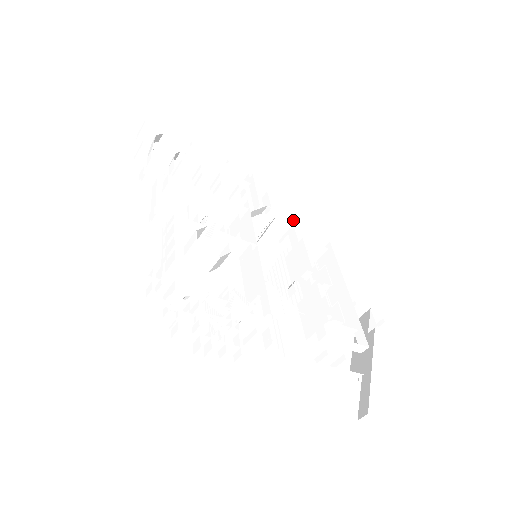
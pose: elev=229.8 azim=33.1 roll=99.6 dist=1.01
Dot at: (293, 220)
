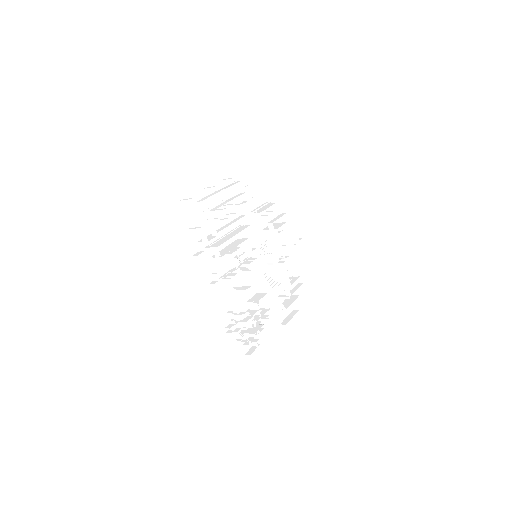
Dot at: occluded
